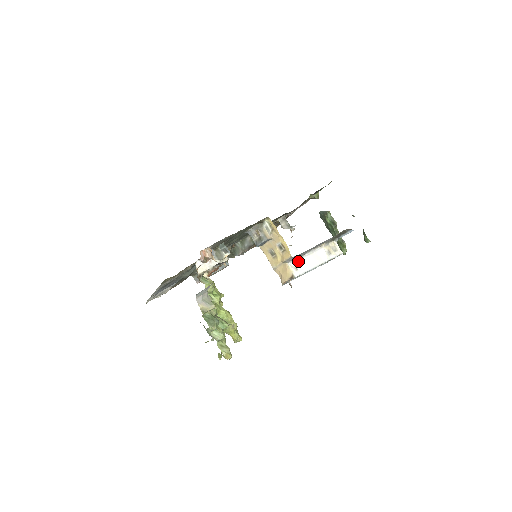
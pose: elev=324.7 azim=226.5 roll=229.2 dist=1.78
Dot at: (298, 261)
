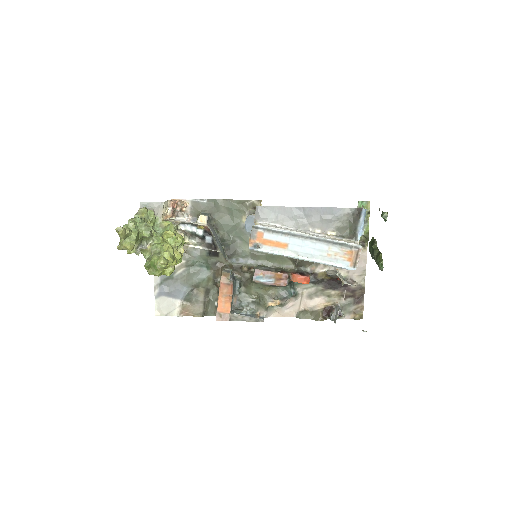
Dot at: (275, 226)
